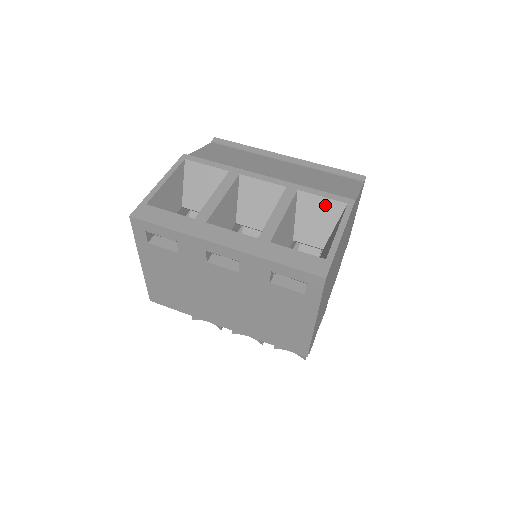
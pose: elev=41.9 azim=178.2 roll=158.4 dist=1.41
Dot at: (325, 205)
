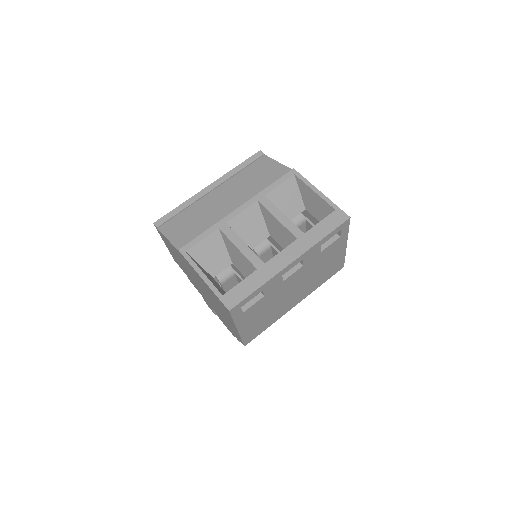
Dot at: (285, 187)
